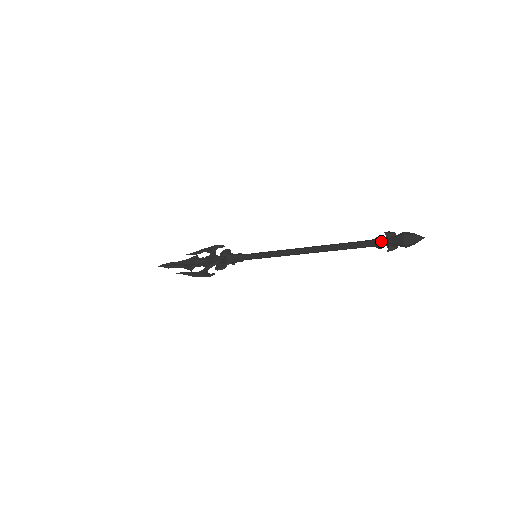
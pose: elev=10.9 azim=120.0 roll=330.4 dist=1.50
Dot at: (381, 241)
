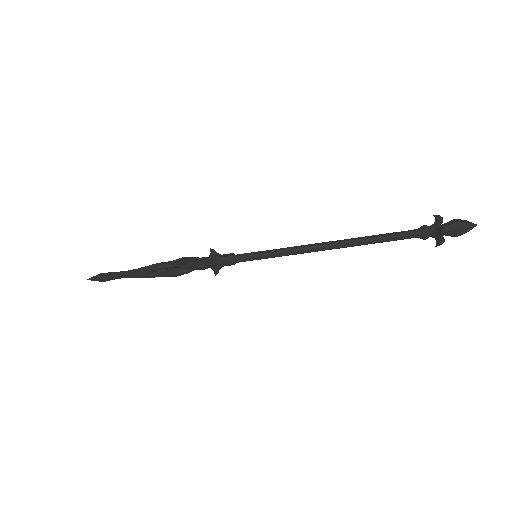
Dot at: (429, 227)
